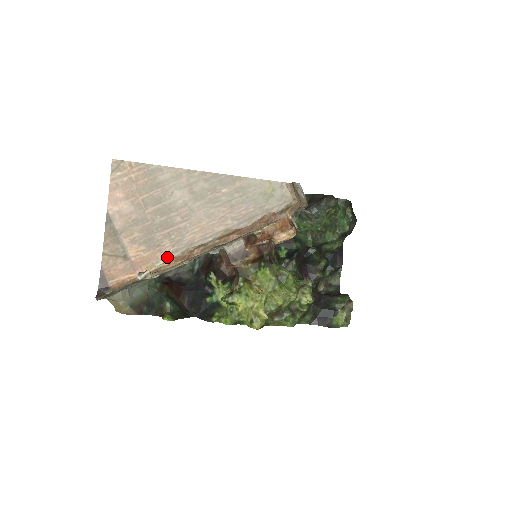
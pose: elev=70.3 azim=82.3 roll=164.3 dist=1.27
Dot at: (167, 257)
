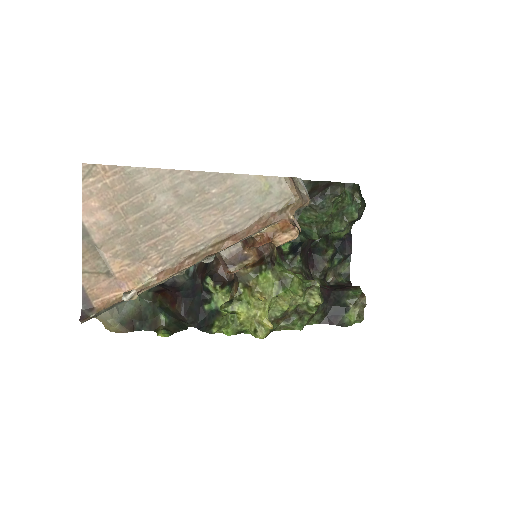
Dot at: (155, 270)
